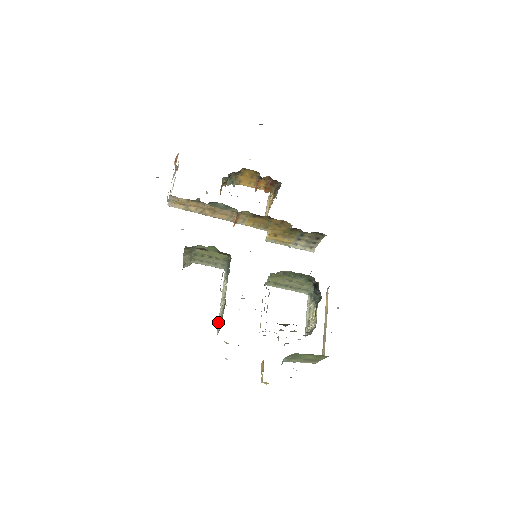
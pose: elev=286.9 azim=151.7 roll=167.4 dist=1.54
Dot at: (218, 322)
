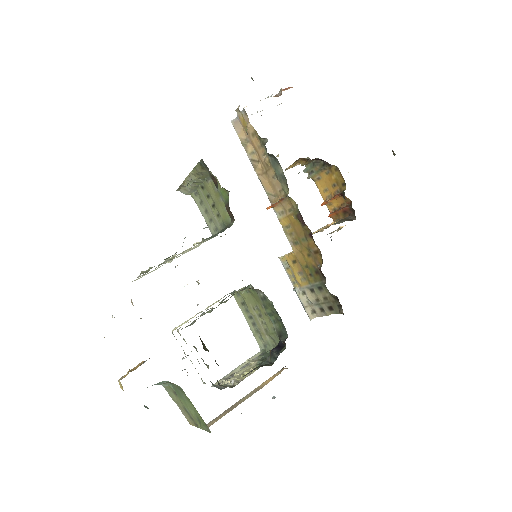
Dot at: occluded
